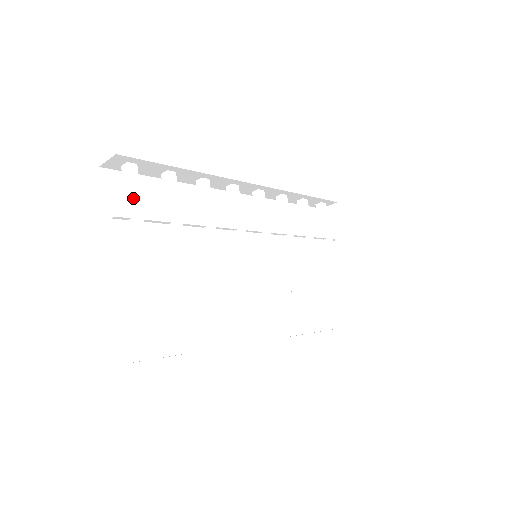
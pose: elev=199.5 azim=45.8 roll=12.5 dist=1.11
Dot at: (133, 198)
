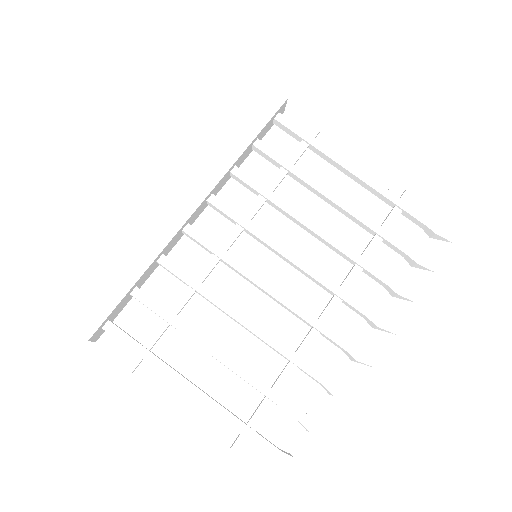
Dot at: (129, 346)
